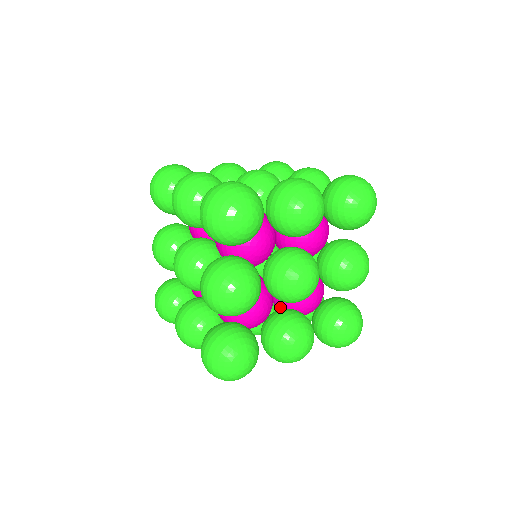
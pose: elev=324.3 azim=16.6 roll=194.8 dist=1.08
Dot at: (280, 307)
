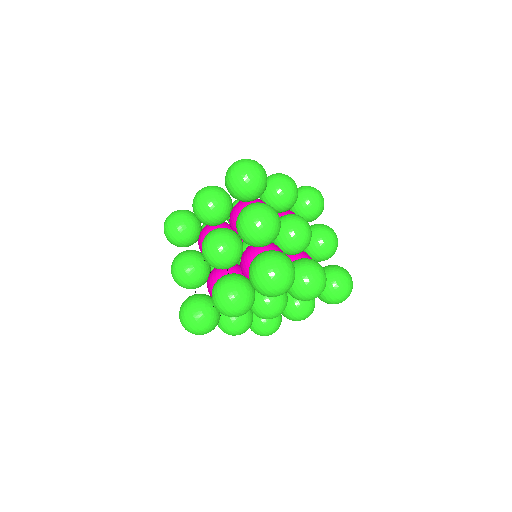
Dot at: occluded
